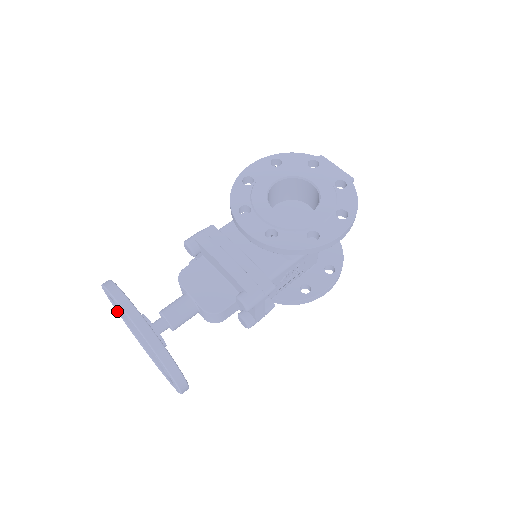
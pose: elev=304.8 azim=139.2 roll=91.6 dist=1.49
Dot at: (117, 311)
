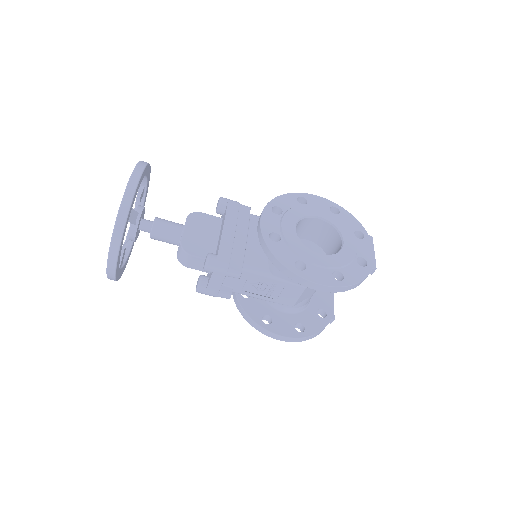
Dot at: occluded
